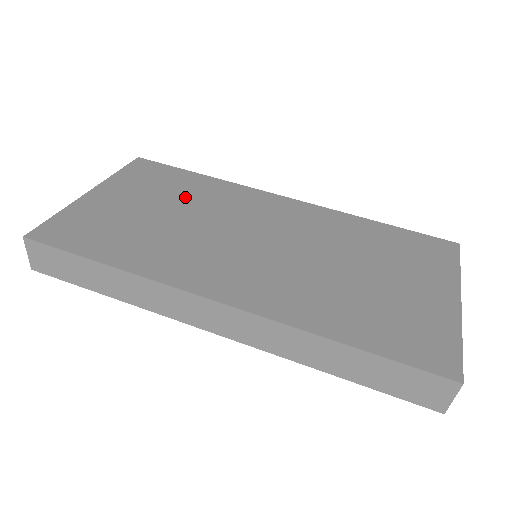
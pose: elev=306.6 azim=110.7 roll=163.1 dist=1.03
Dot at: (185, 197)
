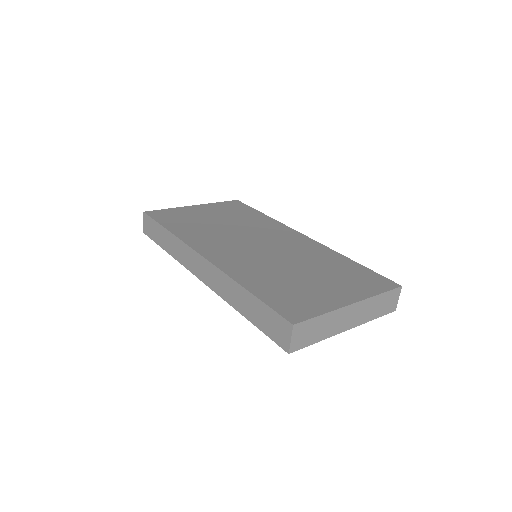
Dot at: (240, 219)
